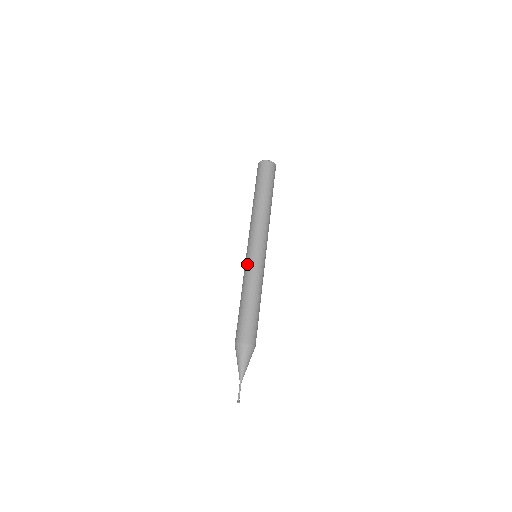
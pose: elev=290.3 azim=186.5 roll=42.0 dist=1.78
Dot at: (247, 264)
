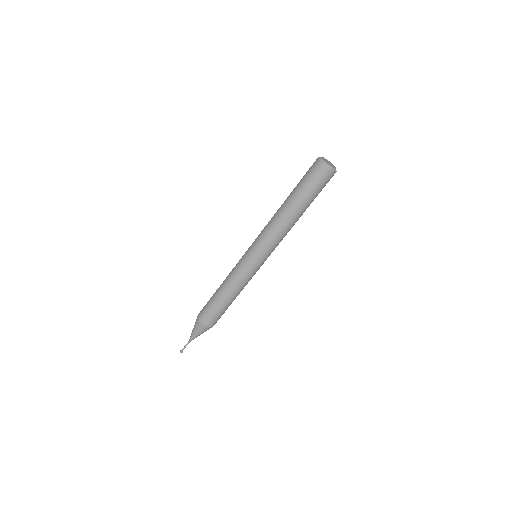
Dot at: (241, 264)
